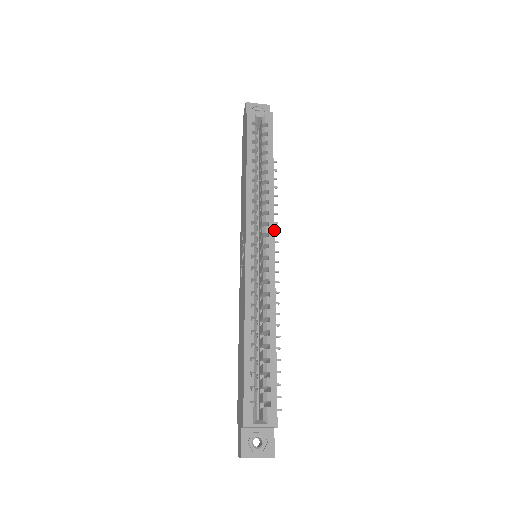
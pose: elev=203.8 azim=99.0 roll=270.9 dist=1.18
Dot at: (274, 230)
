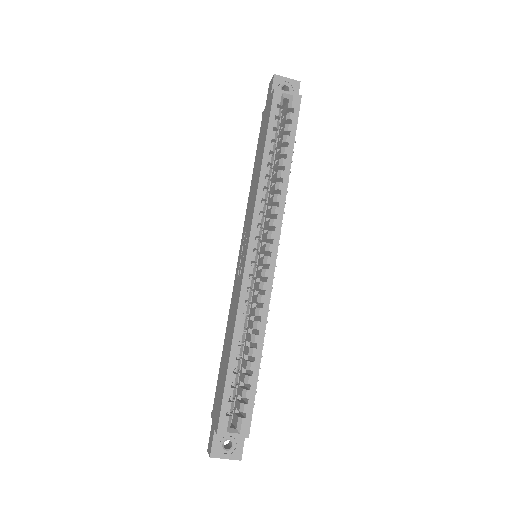
Dot at: (279, 237)
